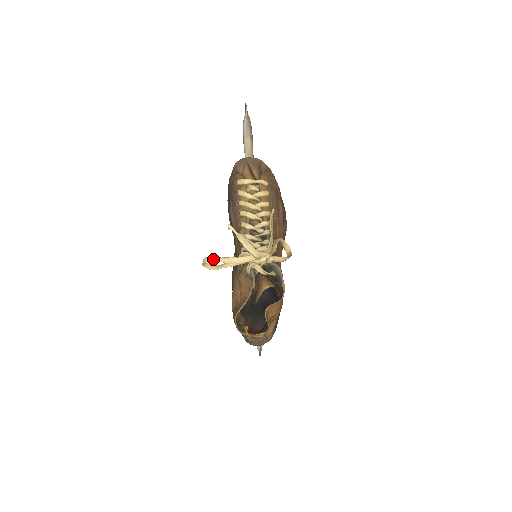
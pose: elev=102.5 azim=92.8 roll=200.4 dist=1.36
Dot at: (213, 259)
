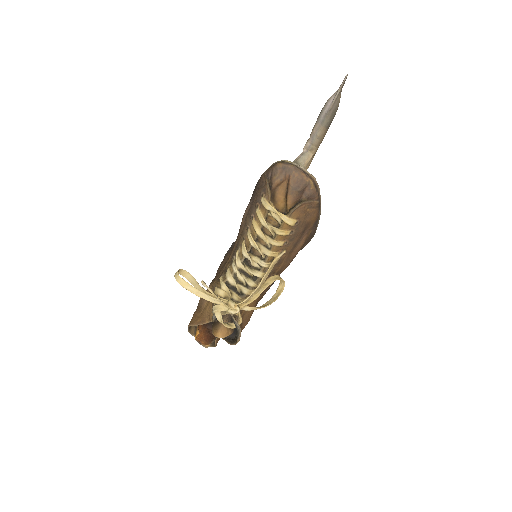
Dot at: (183, 284)
